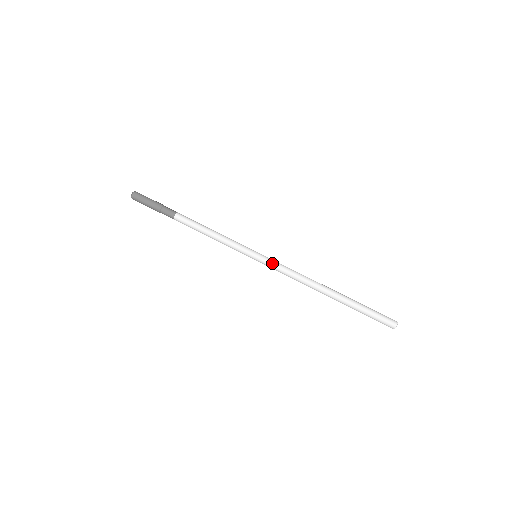
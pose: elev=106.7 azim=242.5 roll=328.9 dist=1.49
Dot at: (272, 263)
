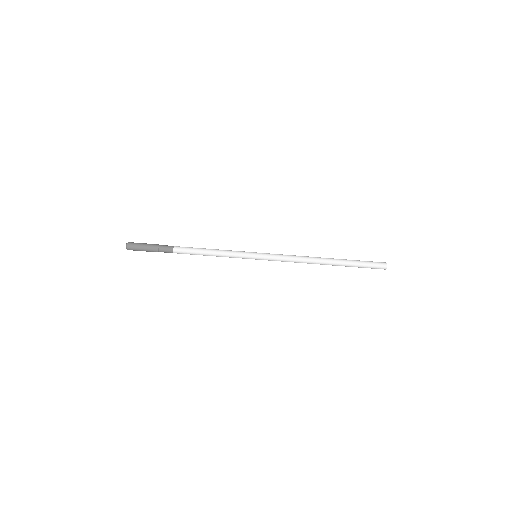
Dot at: (272, 259)
